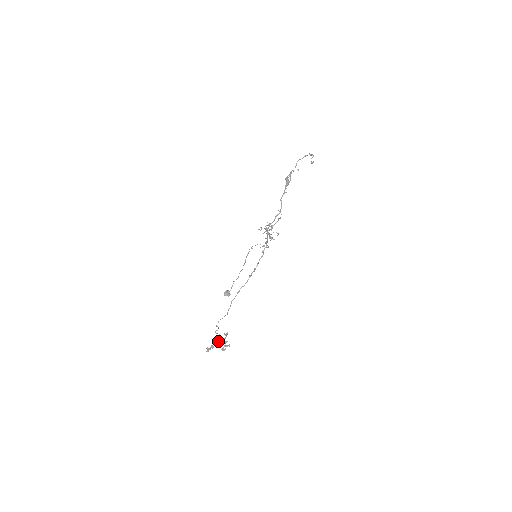
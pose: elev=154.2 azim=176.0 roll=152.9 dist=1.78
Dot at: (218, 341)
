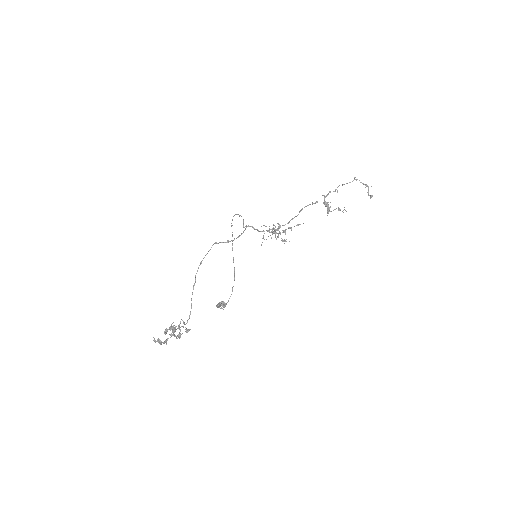
Dot at: (175, 336)
